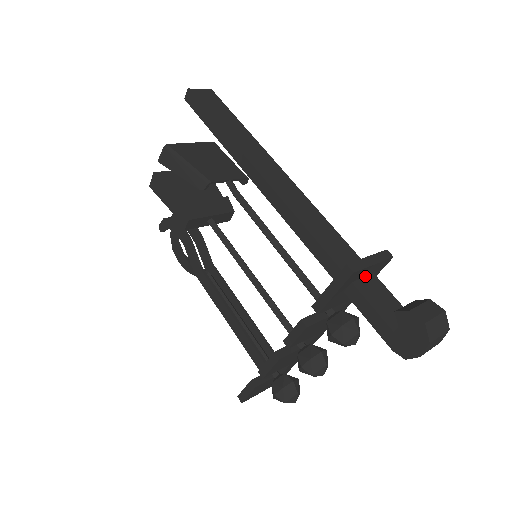
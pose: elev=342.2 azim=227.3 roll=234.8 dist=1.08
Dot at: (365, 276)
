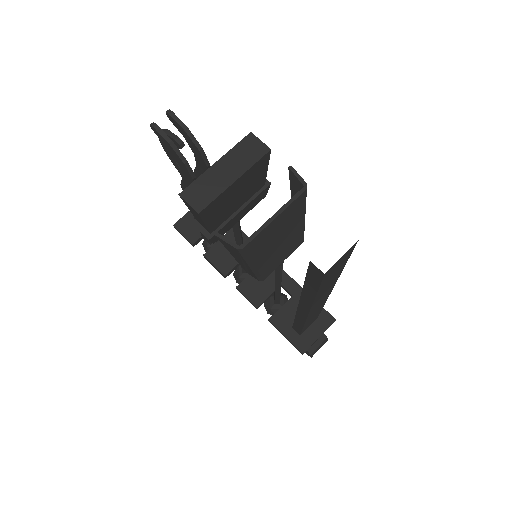
Dot at: (311, 326)
